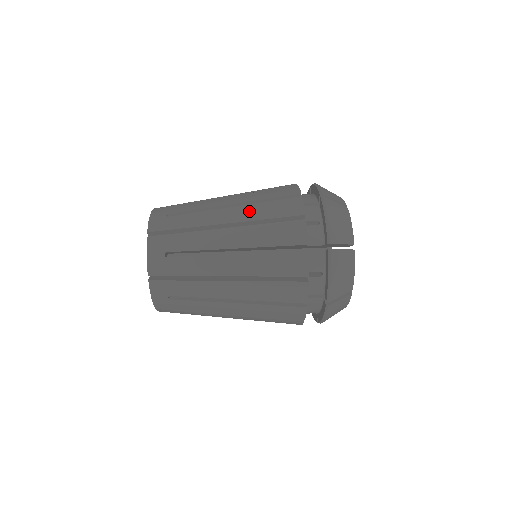
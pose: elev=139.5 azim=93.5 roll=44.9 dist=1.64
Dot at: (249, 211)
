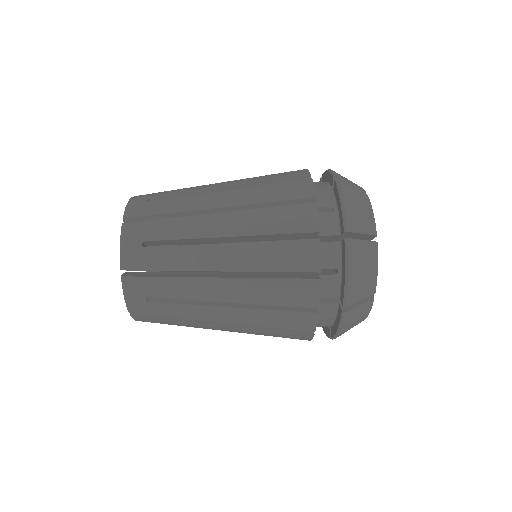
Dot at: occluded
